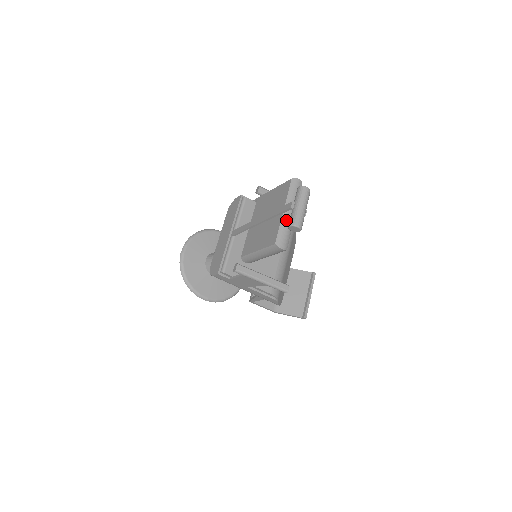
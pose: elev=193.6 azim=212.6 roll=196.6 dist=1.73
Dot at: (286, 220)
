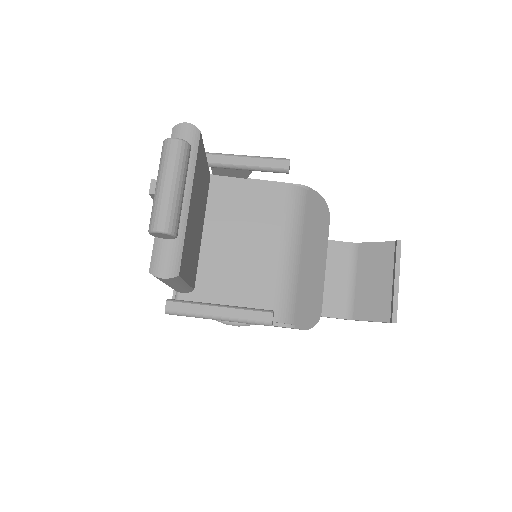
Dot at: occluded
